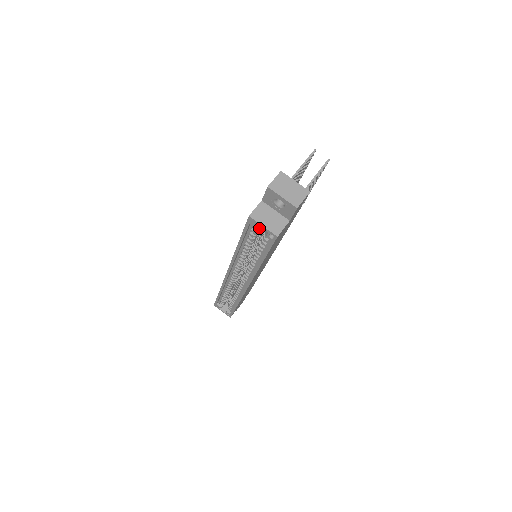
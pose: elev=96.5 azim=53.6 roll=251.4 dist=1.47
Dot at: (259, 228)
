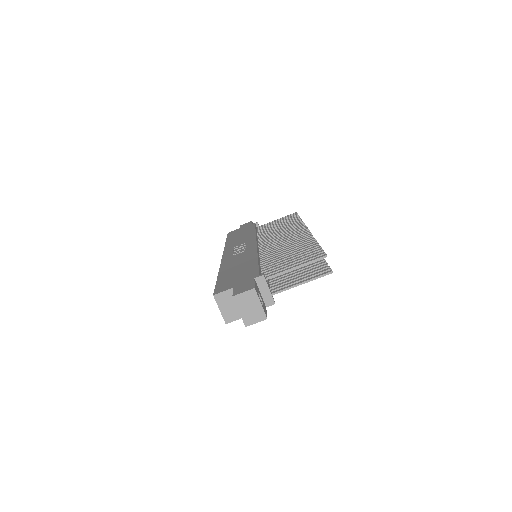
Dot at: occluded
